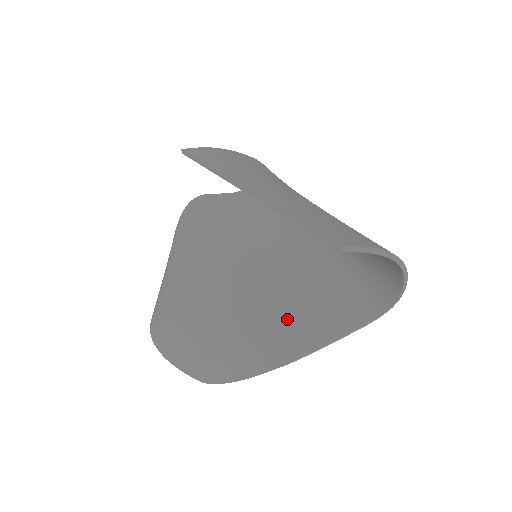
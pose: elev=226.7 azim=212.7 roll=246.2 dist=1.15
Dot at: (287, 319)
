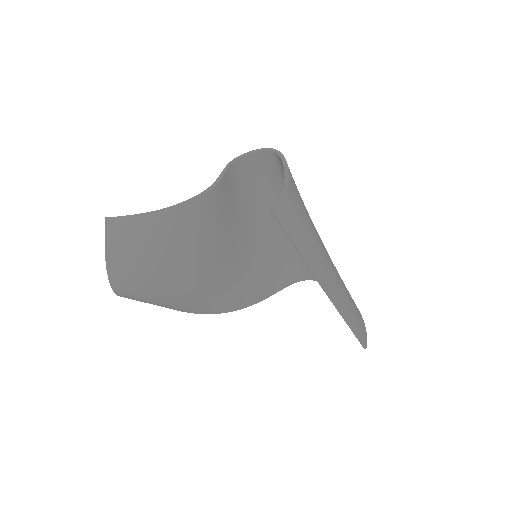
Dot at: (252, 287)
